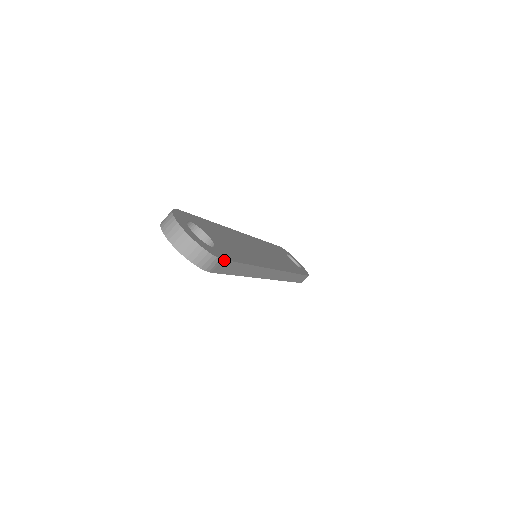
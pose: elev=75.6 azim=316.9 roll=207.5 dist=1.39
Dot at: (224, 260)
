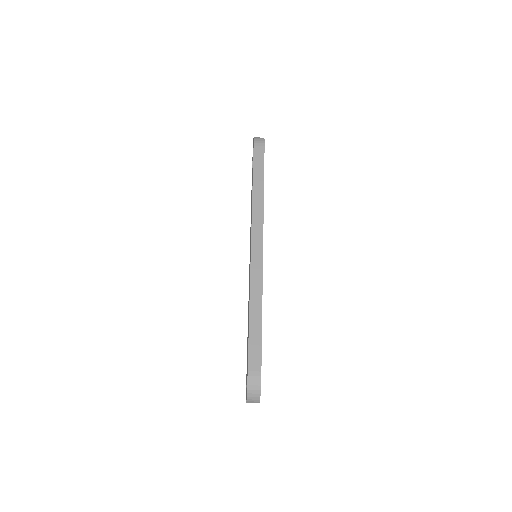
Dot at: occluded
